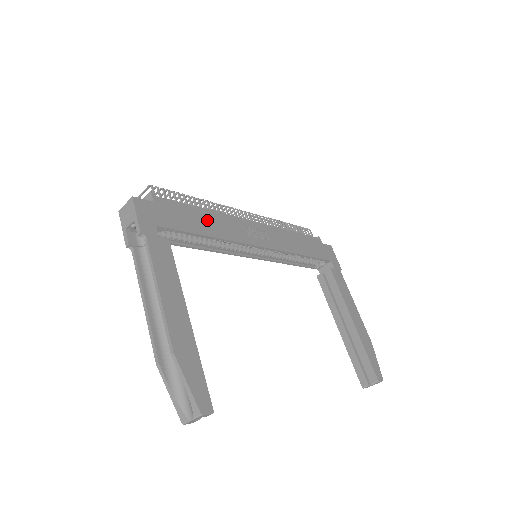
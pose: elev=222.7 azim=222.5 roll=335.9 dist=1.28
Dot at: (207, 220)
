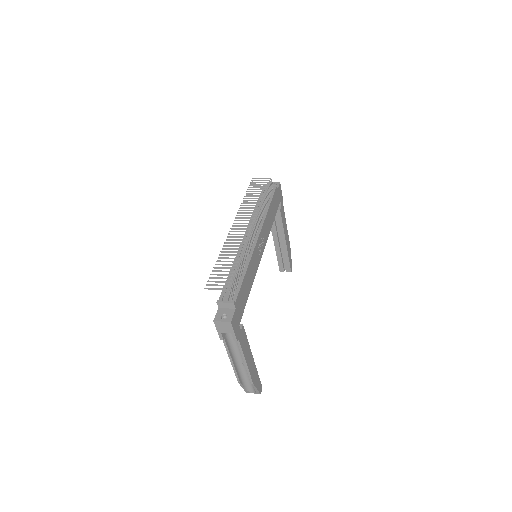
Dot at: (249, 278)
